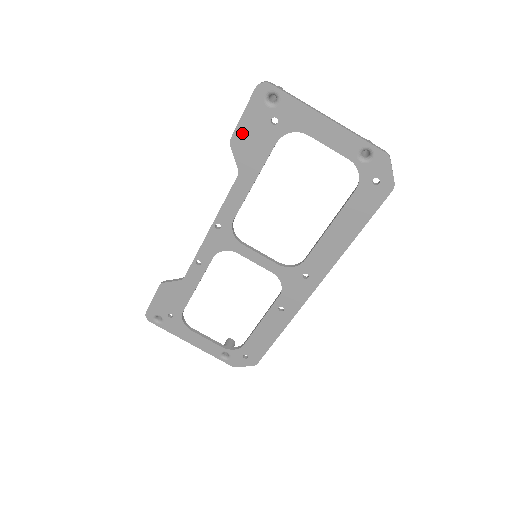
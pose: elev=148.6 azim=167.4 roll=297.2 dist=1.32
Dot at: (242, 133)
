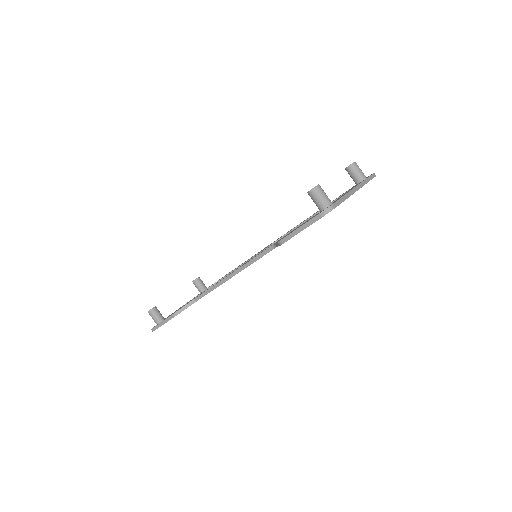
Dot at: occluded
